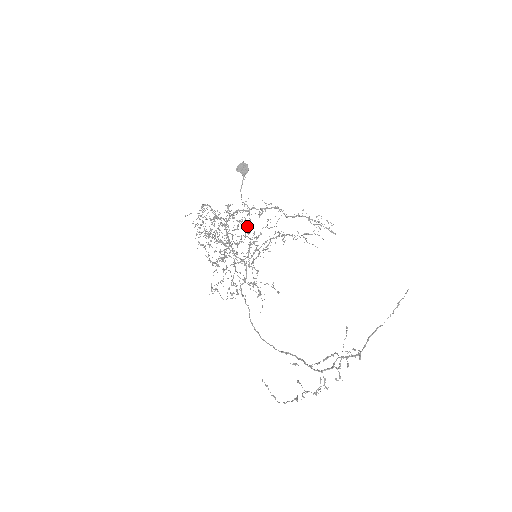
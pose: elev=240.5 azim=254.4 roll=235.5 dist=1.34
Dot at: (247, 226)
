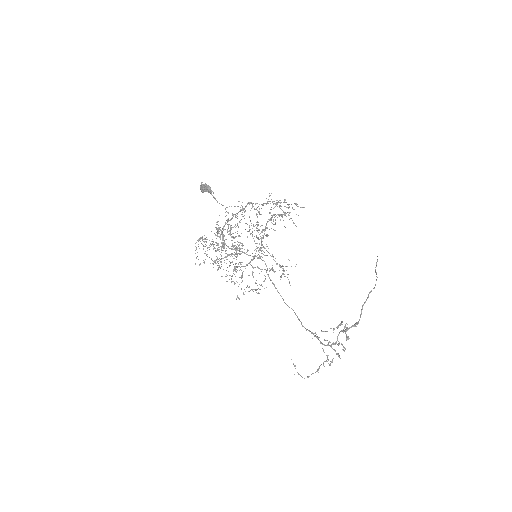
Dot at: occluded
